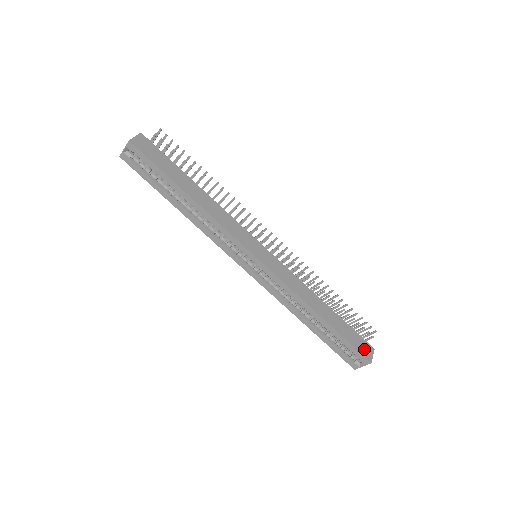
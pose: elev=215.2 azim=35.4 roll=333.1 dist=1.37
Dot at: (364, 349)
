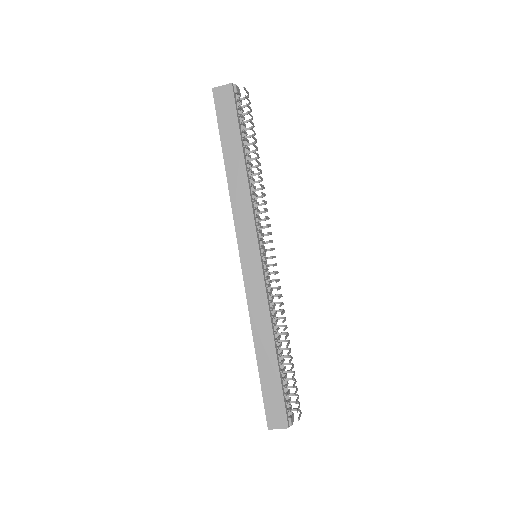
Dot at: (274, 415)
